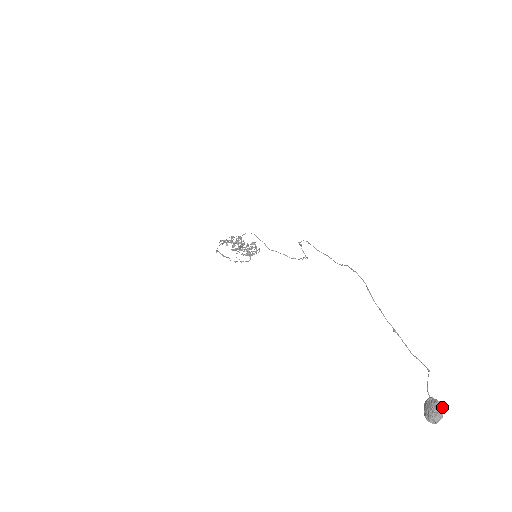
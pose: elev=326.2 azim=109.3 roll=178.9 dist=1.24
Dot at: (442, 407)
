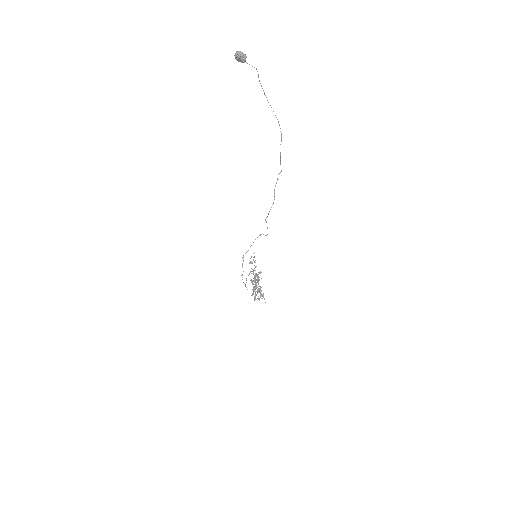
Dot at: (245, 54)
